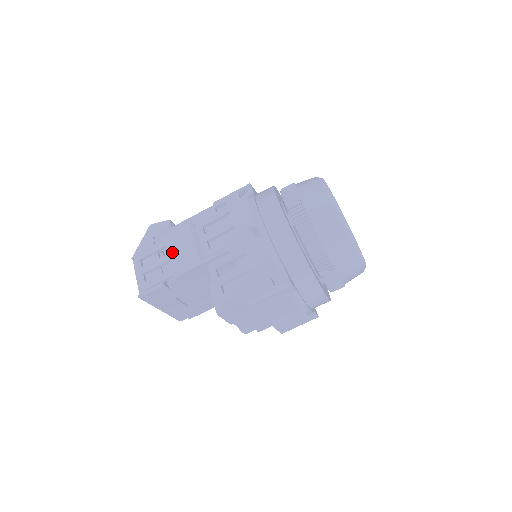
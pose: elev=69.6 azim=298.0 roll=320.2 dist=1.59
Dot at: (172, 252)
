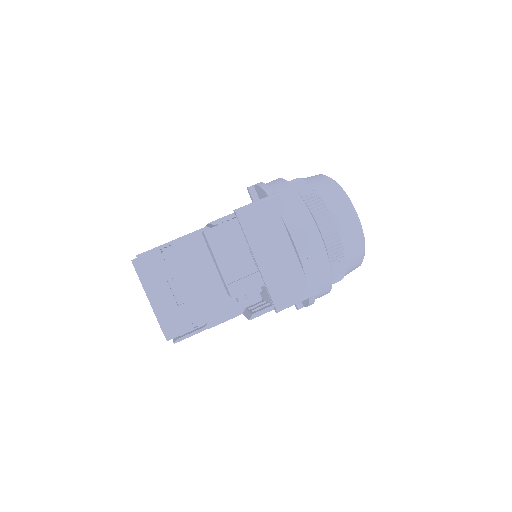
Dot at: occluded
